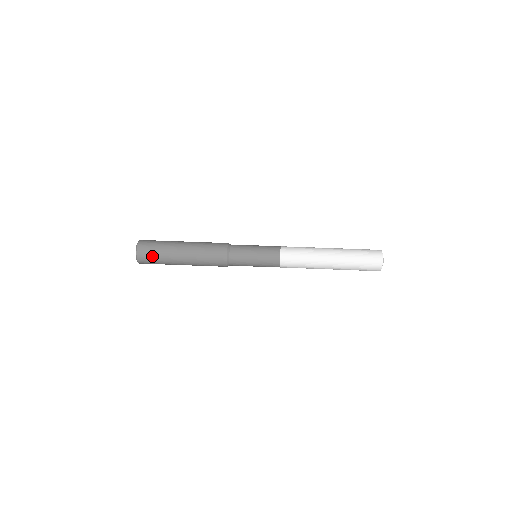
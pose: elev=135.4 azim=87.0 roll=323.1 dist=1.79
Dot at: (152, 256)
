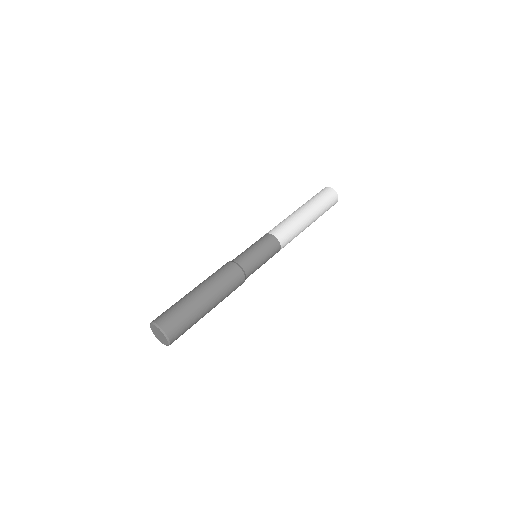
Dot at: (177, 318)
